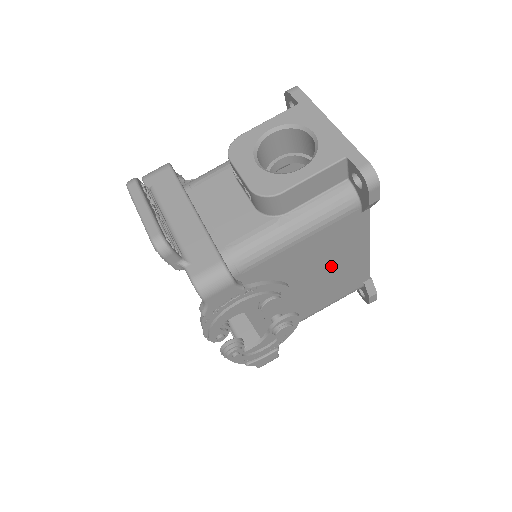
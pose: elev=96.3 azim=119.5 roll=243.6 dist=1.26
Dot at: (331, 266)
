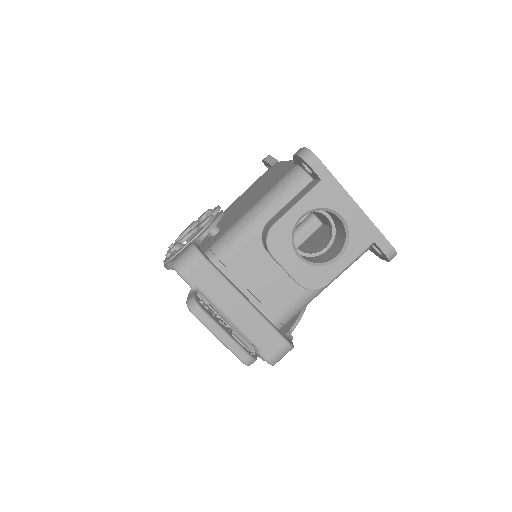
Dot at: occluded
